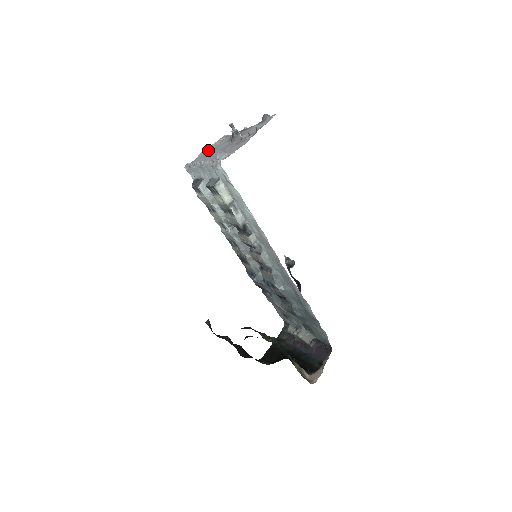
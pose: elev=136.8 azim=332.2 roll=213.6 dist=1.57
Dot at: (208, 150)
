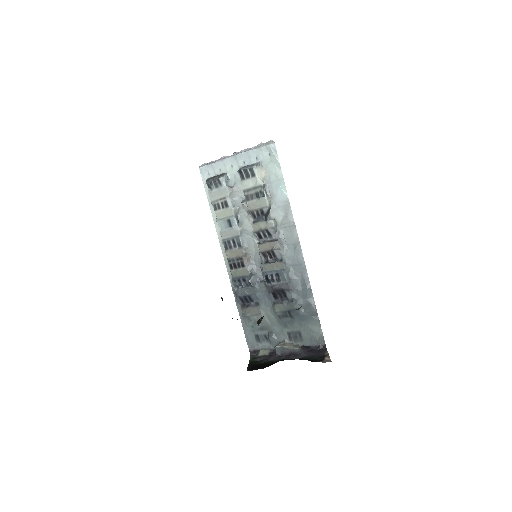
Dot at: occluded
